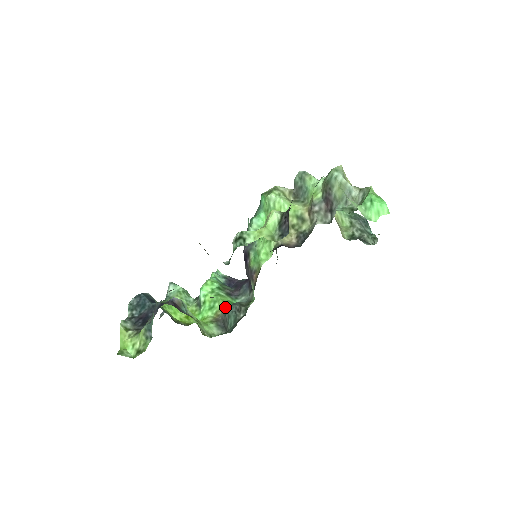
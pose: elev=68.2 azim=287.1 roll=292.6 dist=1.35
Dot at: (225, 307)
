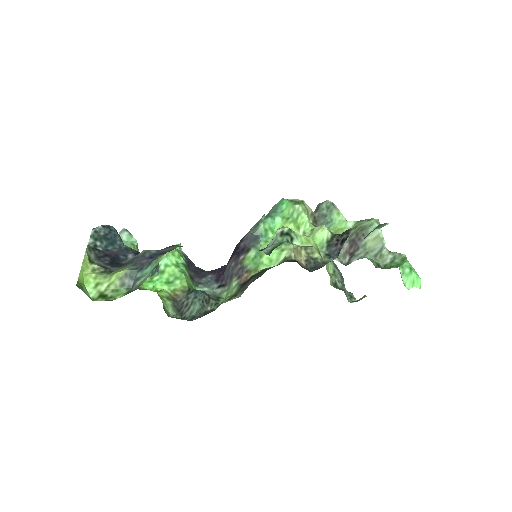
Dot at: (189, 290)
